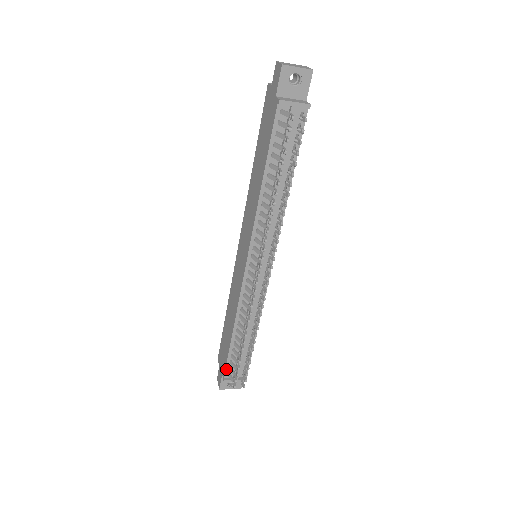
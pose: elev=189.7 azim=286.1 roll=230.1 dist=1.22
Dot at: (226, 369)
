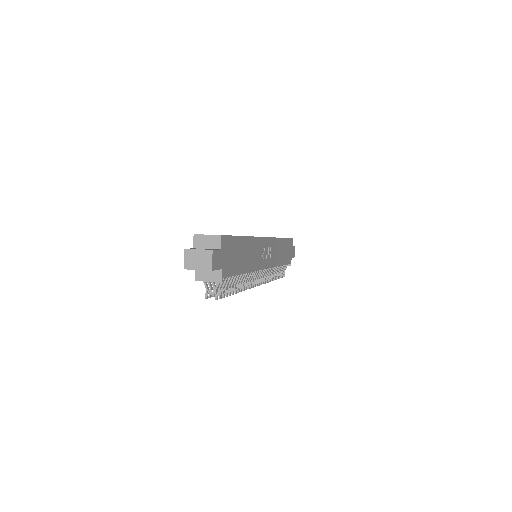
Dot at: occluded
